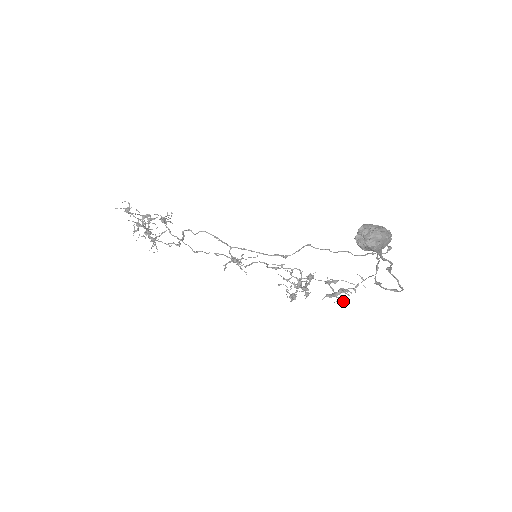
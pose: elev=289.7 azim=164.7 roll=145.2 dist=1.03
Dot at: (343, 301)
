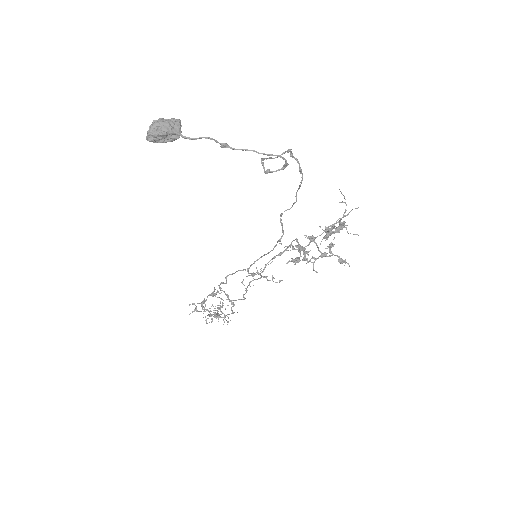
Dot at: (337, 231)
